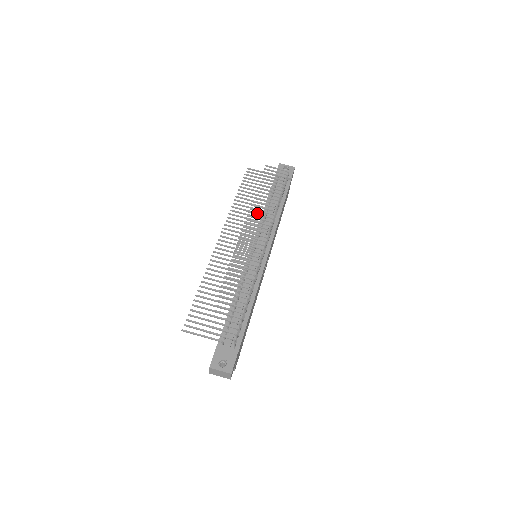
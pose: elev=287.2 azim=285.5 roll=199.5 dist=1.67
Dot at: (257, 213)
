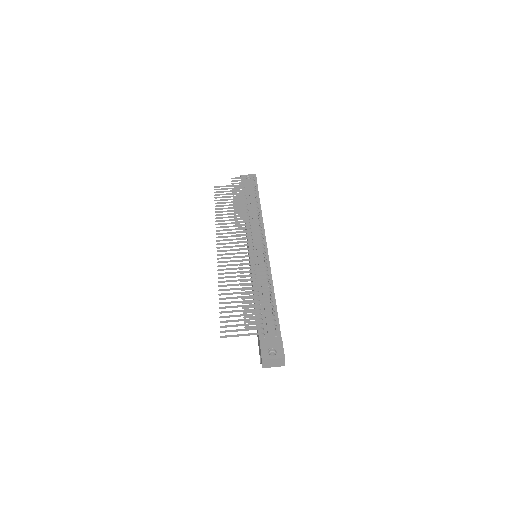
Dot at: (243, 217)
